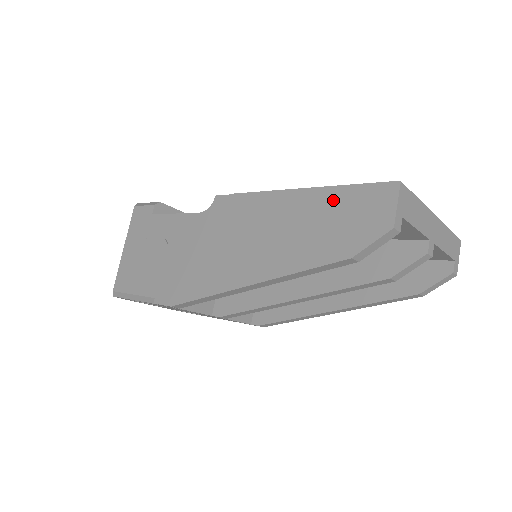
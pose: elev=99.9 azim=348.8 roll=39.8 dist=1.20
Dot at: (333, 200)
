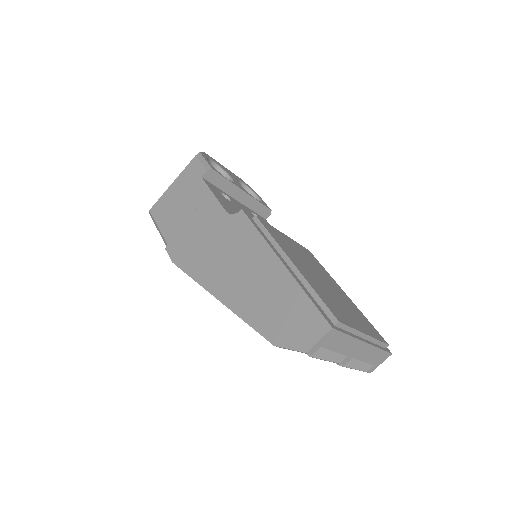
Dot at: (294, 296)
